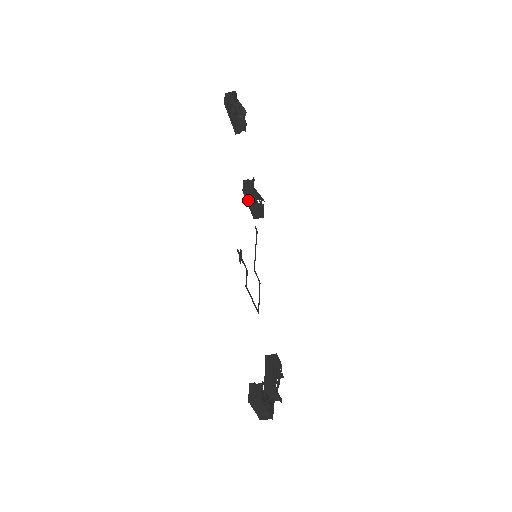
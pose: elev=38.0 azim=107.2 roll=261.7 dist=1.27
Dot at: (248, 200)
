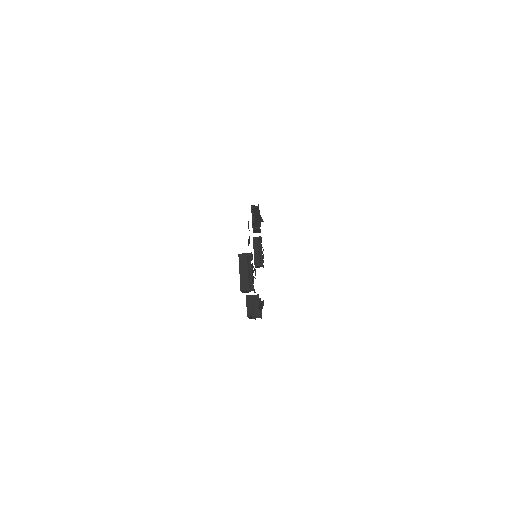
Dot at: (255, 247)
